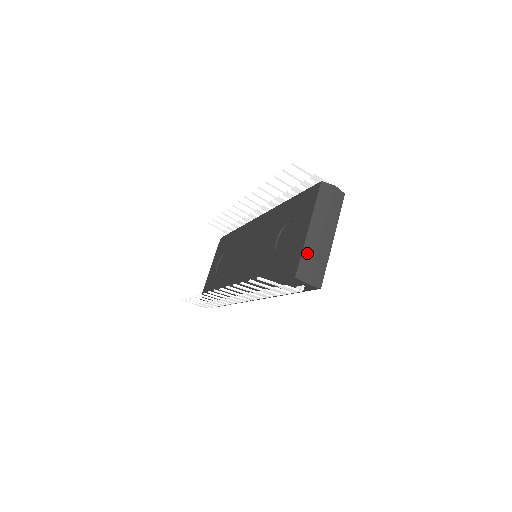
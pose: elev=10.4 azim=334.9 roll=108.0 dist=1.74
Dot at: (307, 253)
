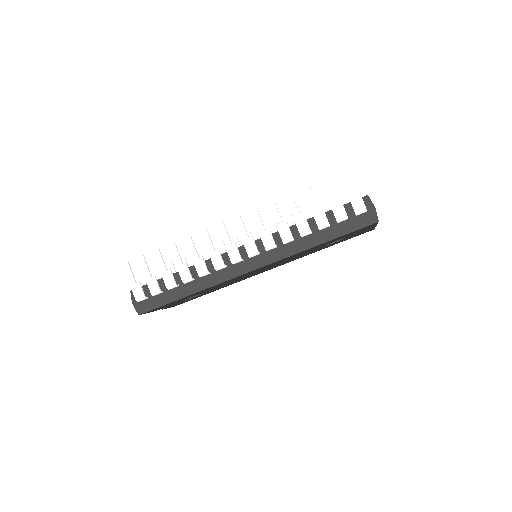
Dot at: occluded
